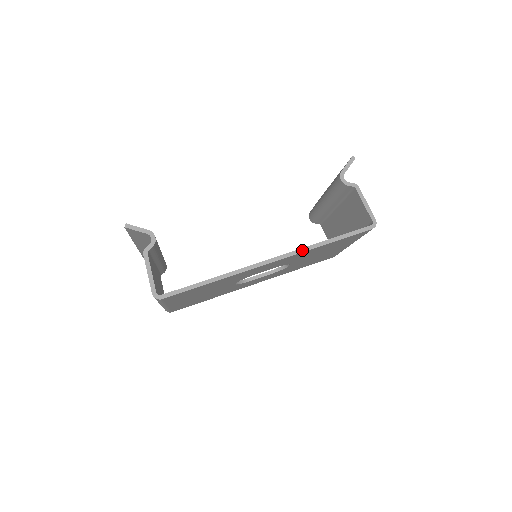
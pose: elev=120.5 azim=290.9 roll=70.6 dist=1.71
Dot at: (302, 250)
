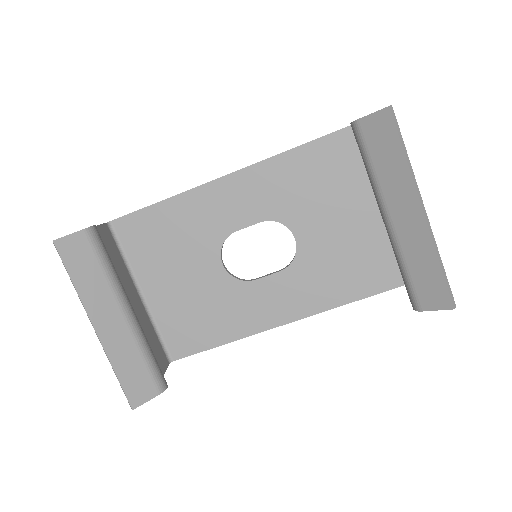
Dot at: occluded
